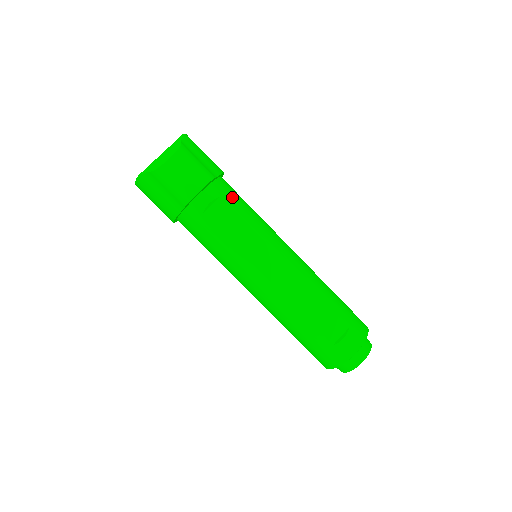
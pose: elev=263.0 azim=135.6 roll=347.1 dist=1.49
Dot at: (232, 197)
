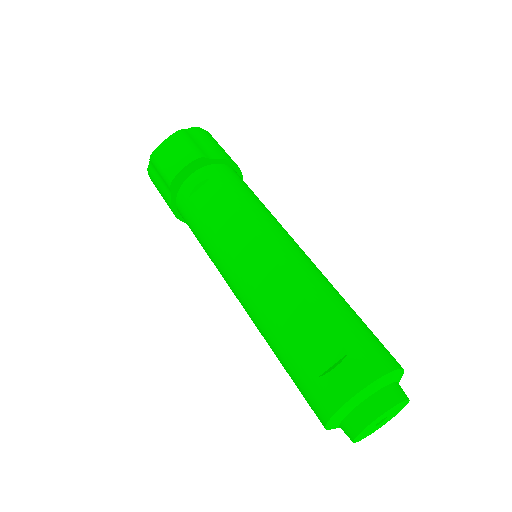
Dot at: (226, 180)
